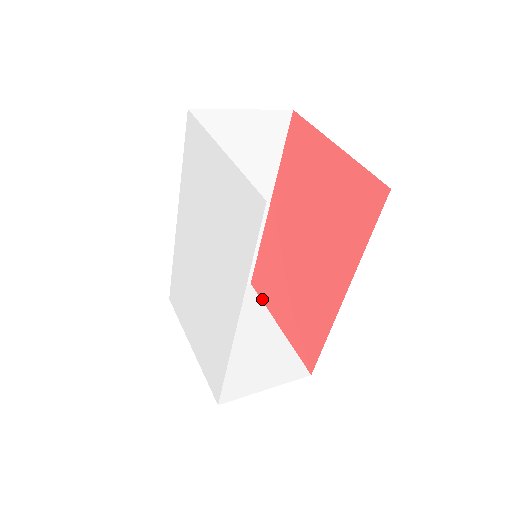
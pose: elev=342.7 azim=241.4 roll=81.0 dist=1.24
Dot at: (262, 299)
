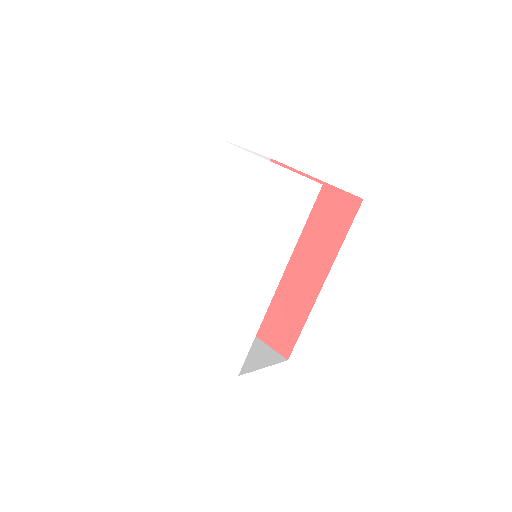
Dot at: occluded
